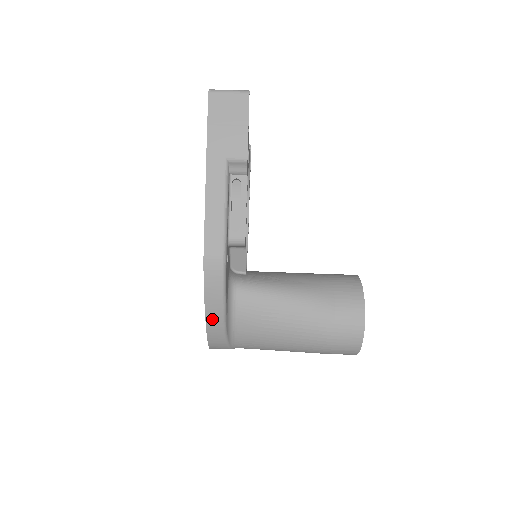
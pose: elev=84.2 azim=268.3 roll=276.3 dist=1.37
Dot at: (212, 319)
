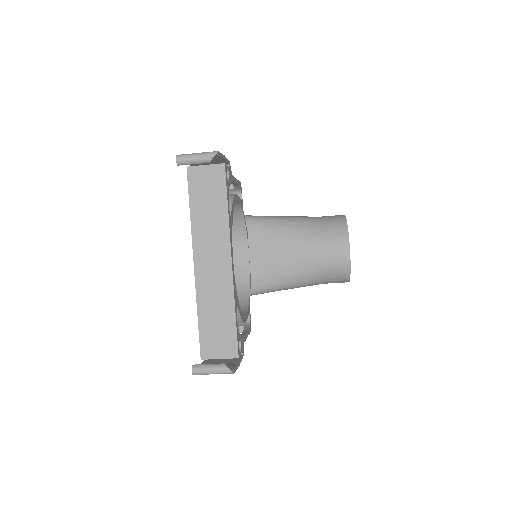
Dot at: occluded
